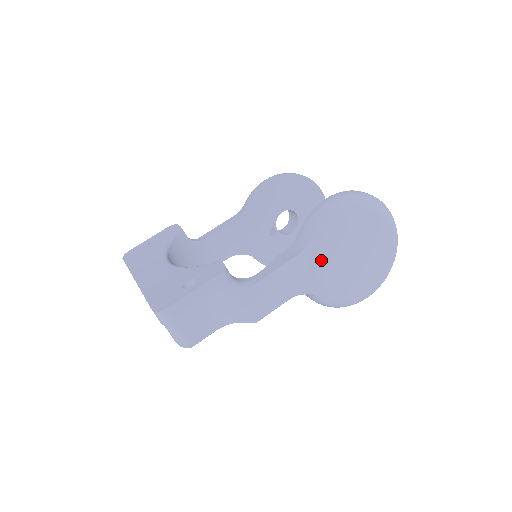
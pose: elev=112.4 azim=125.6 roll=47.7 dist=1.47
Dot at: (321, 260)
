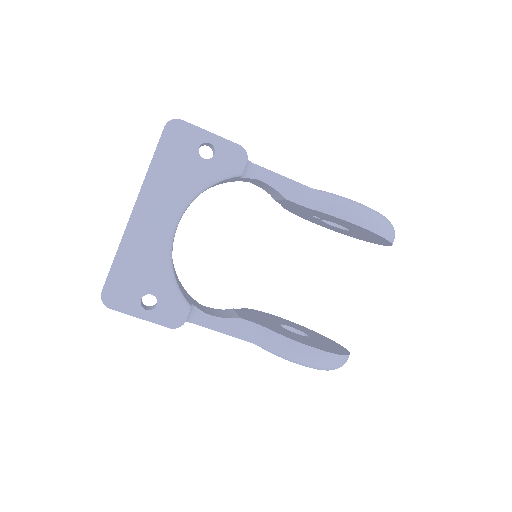
Dot at: occluded
